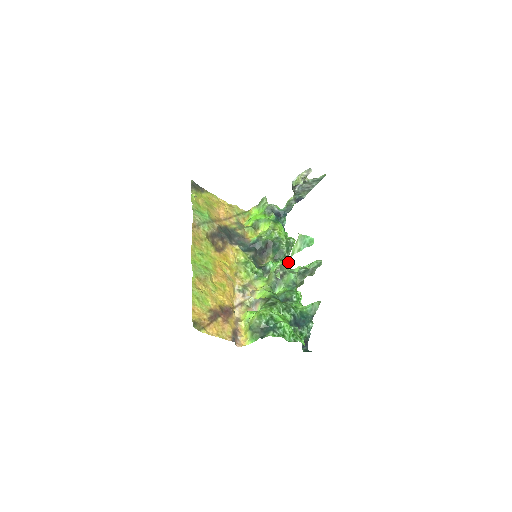
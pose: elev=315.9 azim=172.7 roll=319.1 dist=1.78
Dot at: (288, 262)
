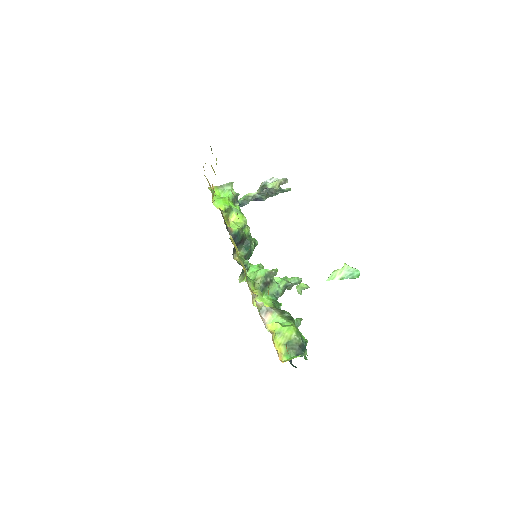
Dot at: (277, 271)
